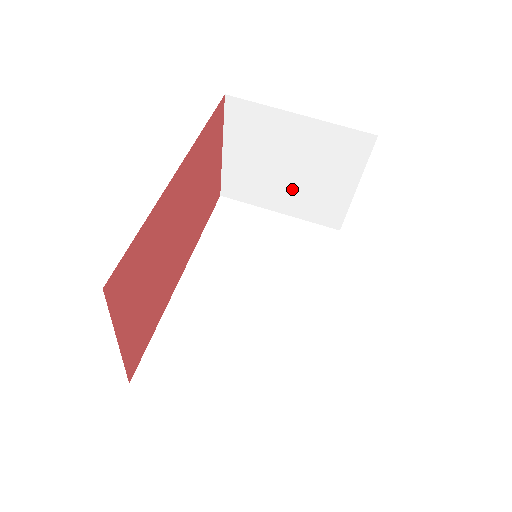
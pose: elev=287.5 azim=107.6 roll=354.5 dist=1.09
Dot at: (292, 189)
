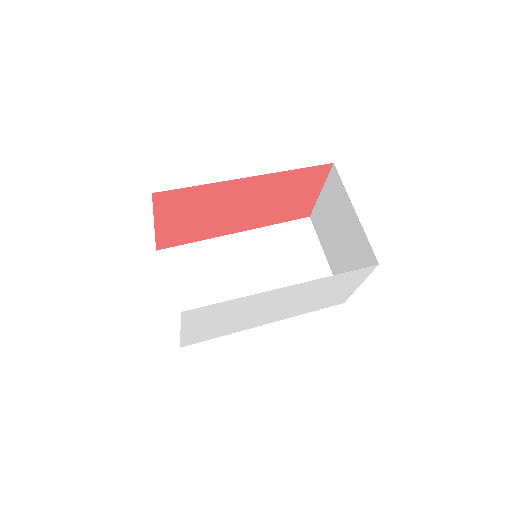
Dot at: (336, 250)
